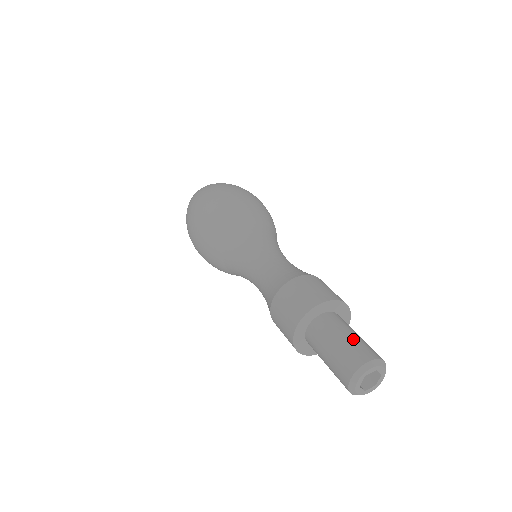
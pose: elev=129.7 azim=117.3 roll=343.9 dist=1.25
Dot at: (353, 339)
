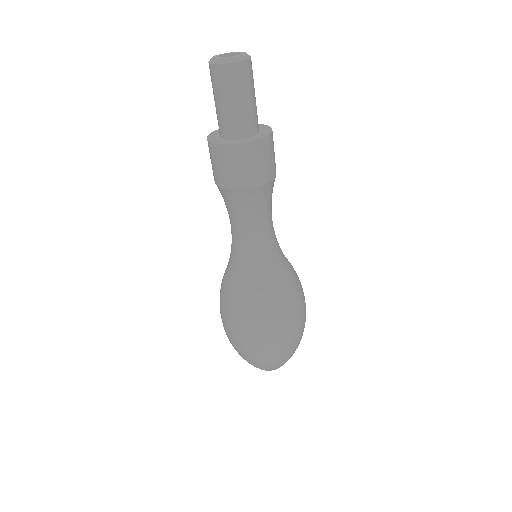
Dot at: occluded
